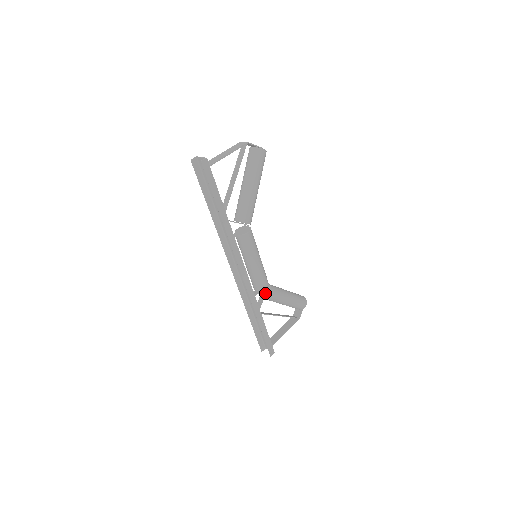
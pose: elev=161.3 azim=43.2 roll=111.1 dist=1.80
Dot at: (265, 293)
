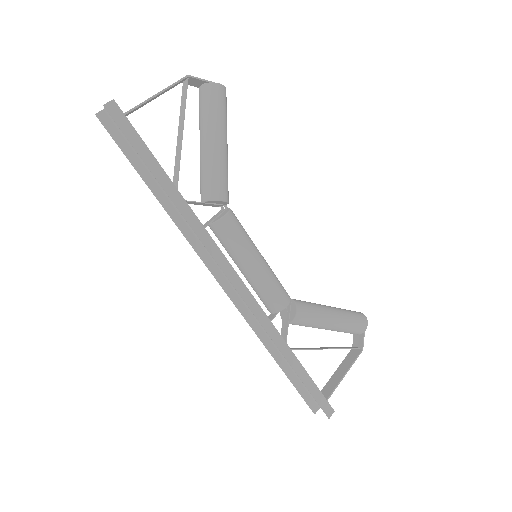
Dot at: (288, 314)
